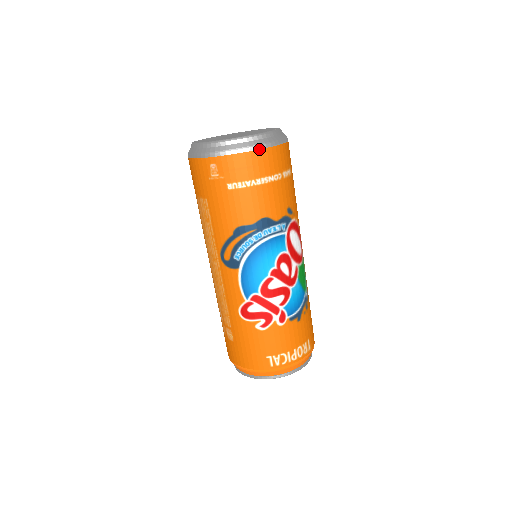
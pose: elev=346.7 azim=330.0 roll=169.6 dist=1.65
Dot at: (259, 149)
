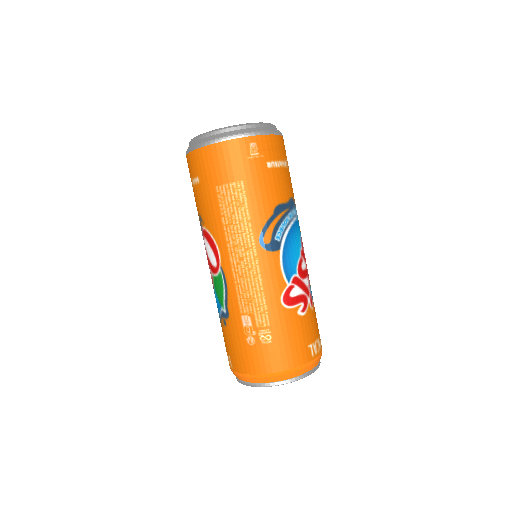
Dot at: (281, 135)
